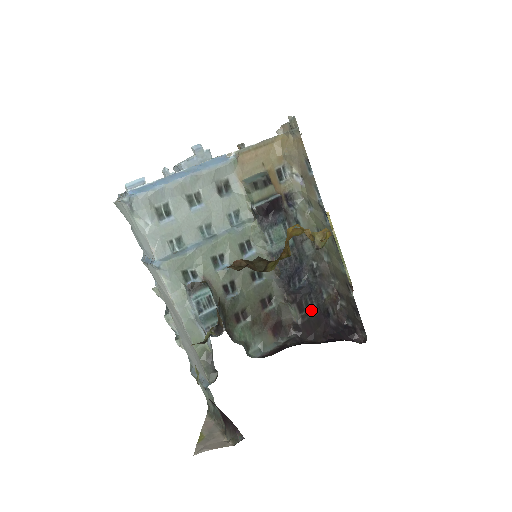
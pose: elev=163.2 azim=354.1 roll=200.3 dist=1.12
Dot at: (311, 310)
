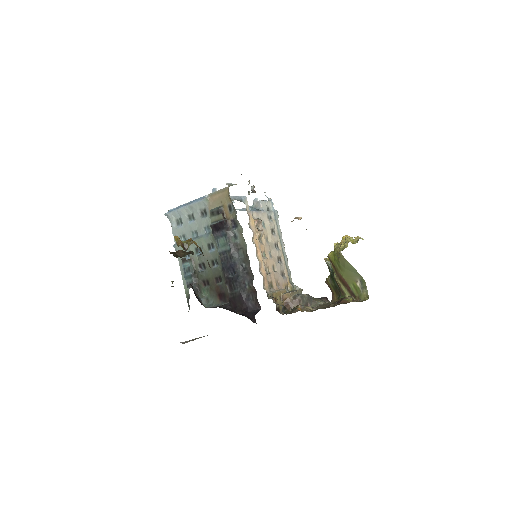
Dot at: (236, 292)
